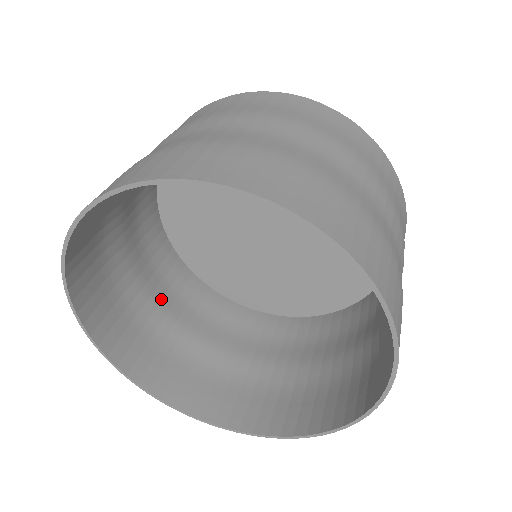
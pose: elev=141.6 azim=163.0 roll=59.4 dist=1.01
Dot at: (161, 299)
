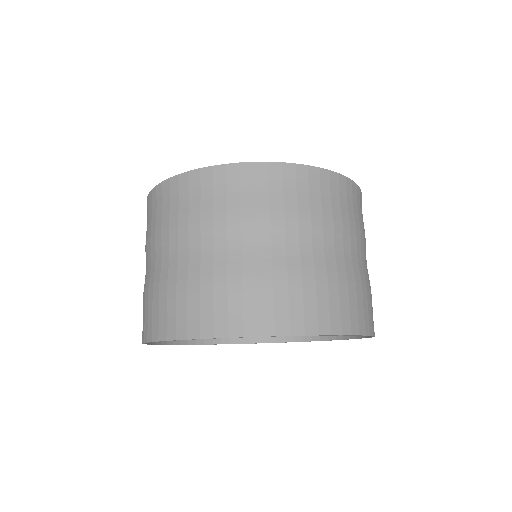
Dot at: occluded
